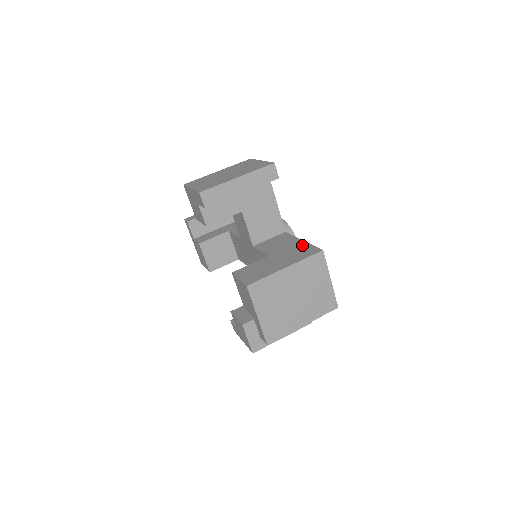
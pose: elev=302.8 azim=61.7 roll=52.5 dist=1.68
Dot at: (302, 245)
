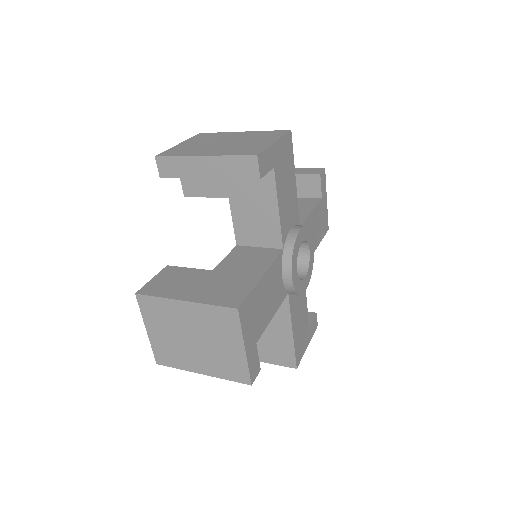
Dot at: occluded
